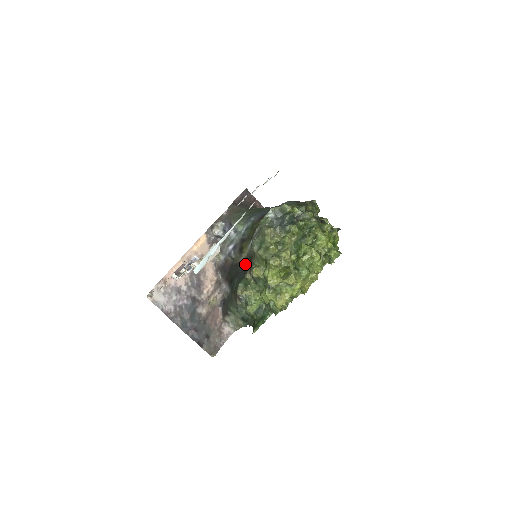
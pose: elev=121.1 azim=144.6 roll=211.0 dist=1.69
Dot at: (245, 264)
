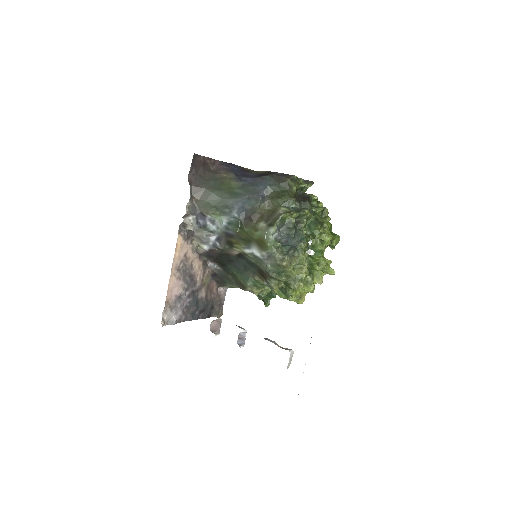
Dot at: (241, 258)
